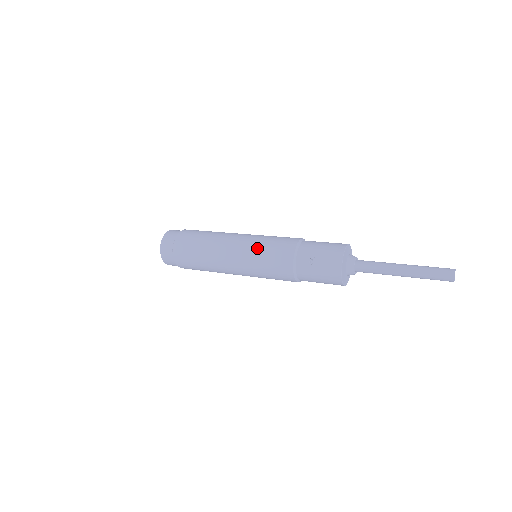
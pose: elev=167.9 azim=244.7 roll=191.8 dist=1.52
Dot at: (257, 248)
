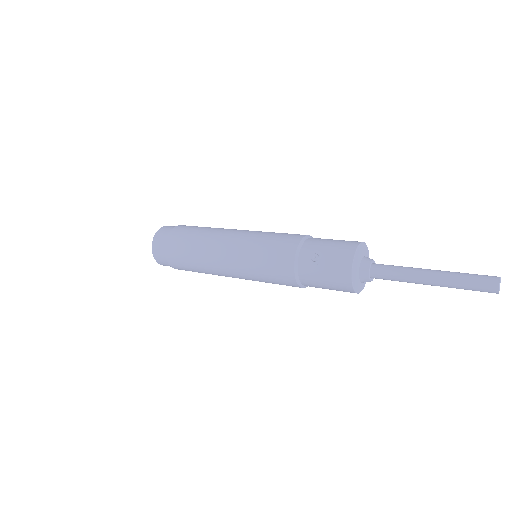
Dot at: (256, 241)
